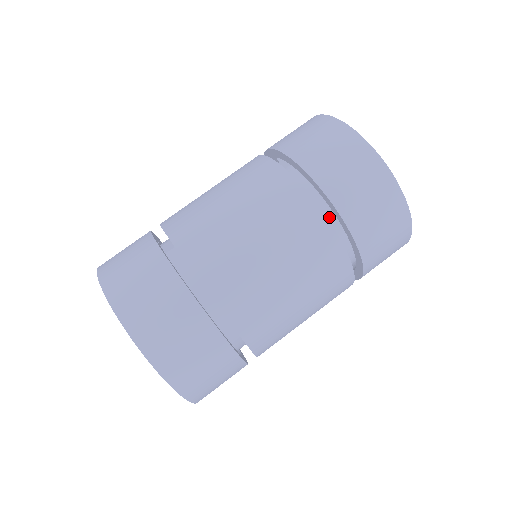
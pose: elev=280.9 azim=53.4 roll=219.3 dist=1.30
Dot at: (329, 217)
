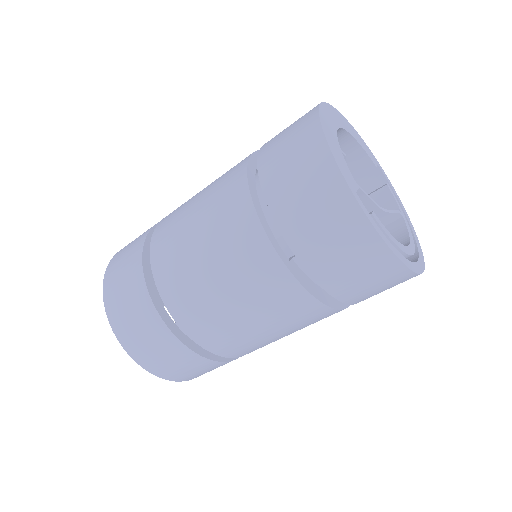
Dot at: occluded
